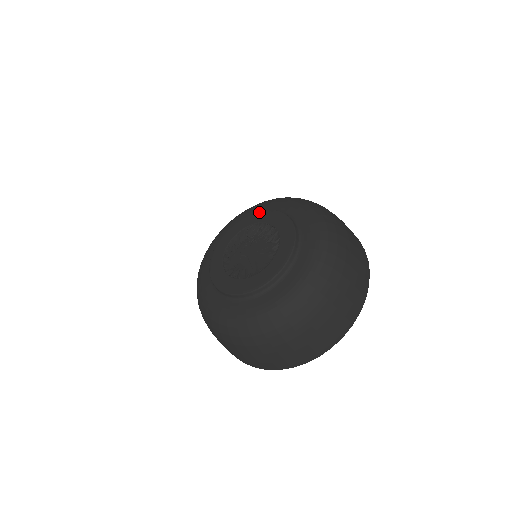
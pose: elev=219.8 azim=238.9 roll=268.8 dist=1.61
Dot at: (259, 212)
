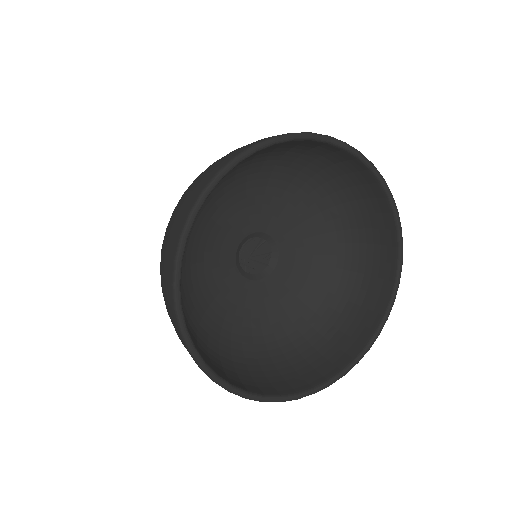
Dot at: occluded
